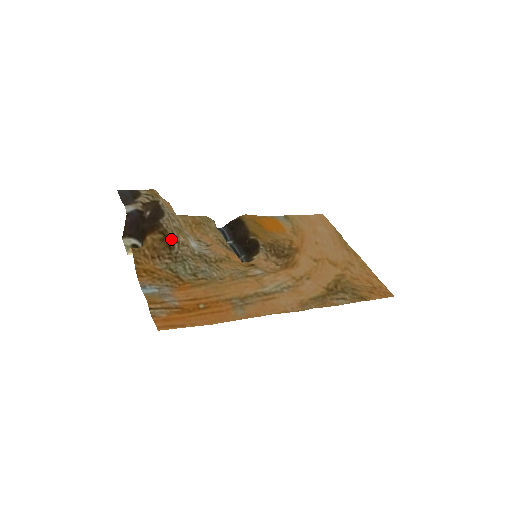
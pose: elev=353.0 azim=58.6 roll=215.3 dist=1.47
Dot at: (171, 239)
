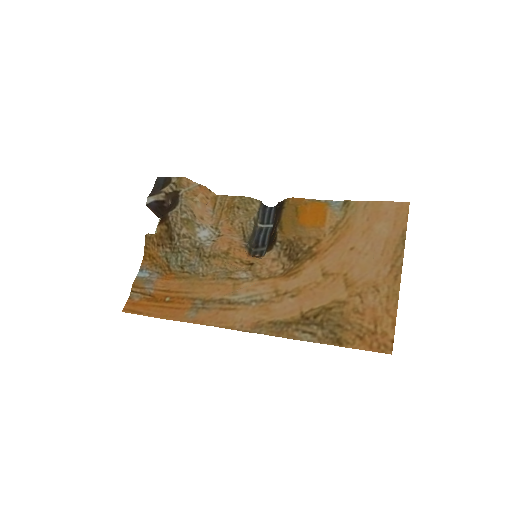
Dot at: (172, 231)
